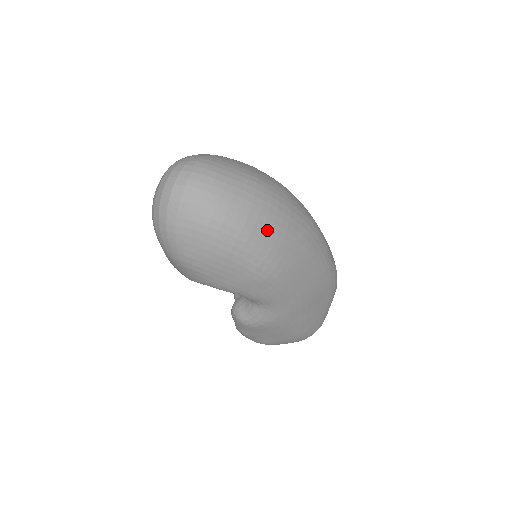
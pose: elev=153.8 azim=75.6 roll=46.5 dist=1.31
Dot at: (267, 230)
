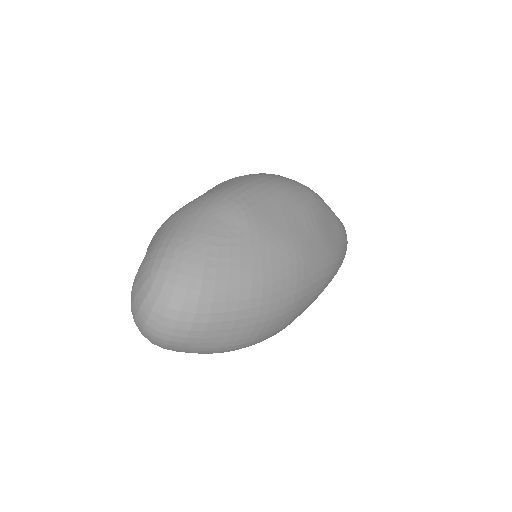
Dot at: (270, 331)
